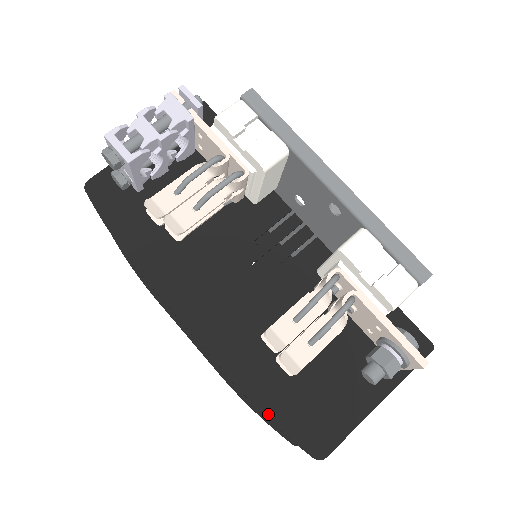
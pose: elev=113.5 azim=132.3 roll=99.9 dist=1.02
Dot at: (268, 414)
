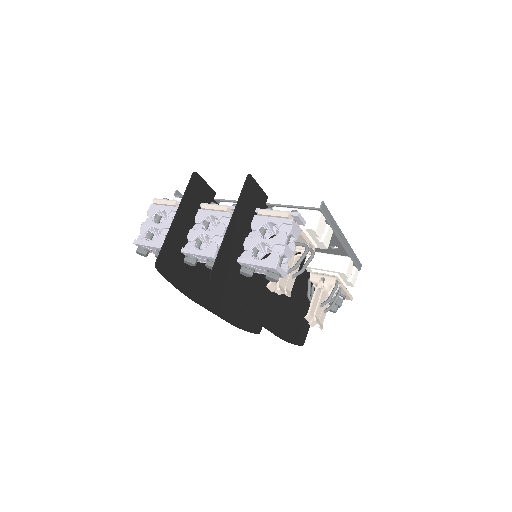
Dot at: (290, 341)
